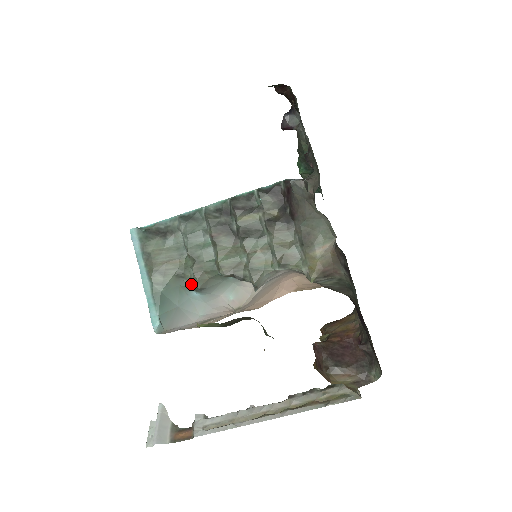
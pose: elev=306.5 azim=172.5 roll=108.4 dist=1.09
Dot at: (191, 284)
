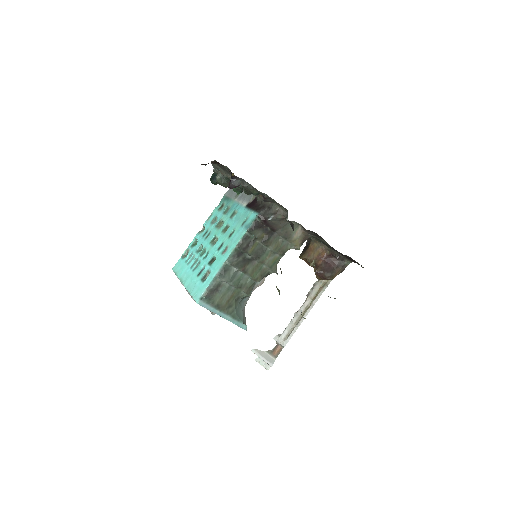
Dot at: (244, 297)
